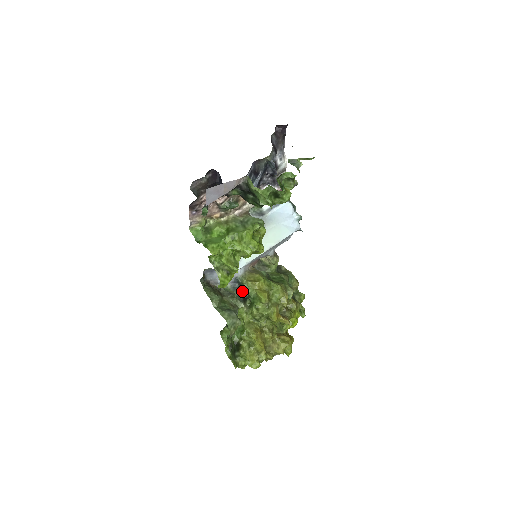
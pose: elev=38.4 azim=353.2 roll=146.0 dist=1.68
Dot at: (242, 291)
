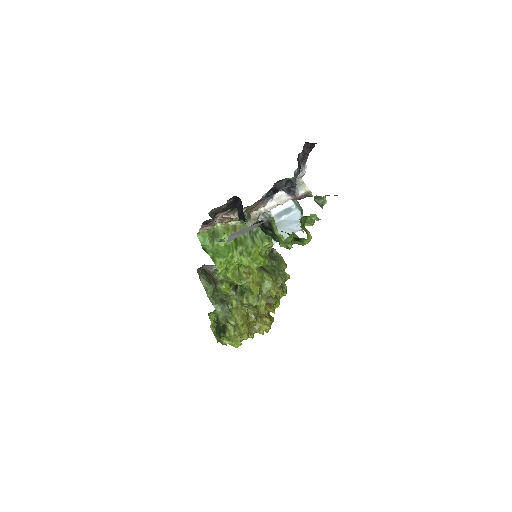
Dot at: occluded
